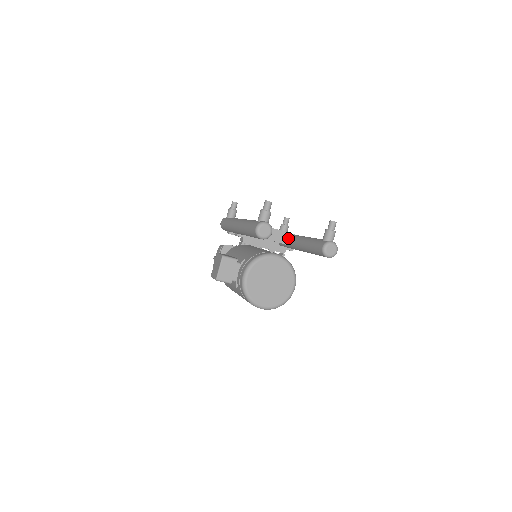
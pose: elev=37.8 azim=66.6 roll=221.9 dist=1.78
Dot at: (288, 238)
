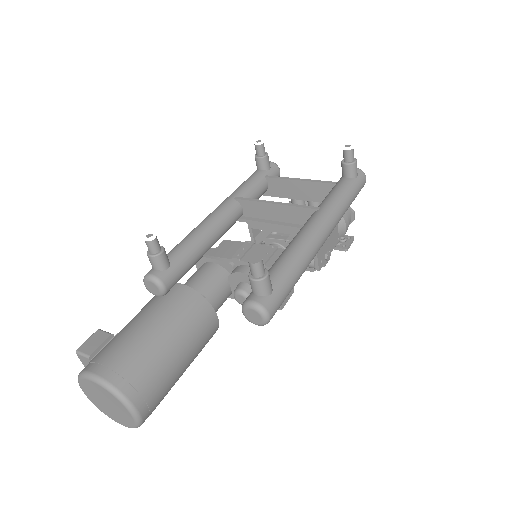
Dot at: (309, 216)
